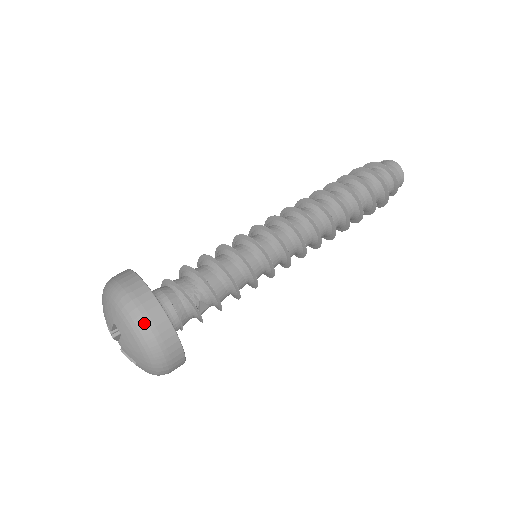
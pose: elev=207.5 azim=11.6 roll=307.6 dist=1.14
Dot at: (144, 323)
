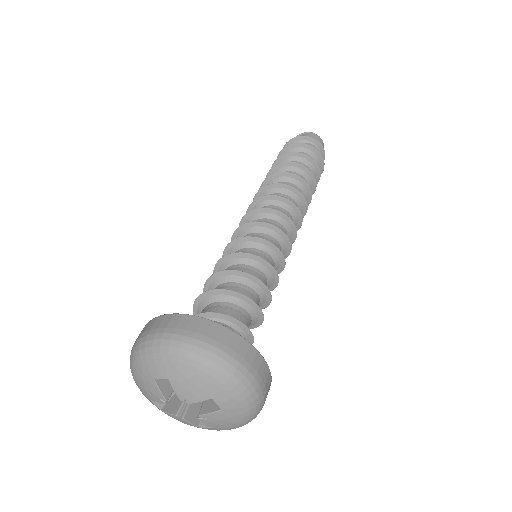
Dot at: (261, 394)
